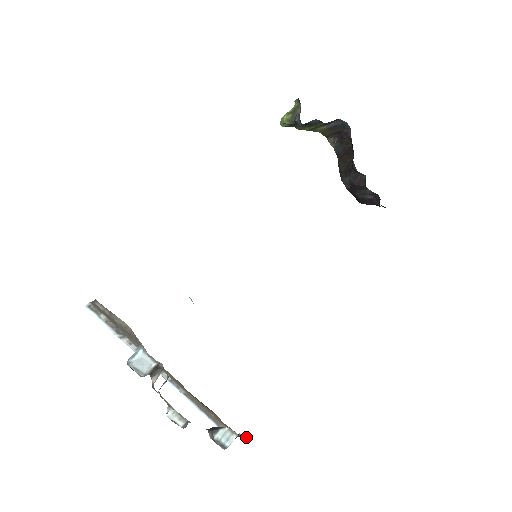
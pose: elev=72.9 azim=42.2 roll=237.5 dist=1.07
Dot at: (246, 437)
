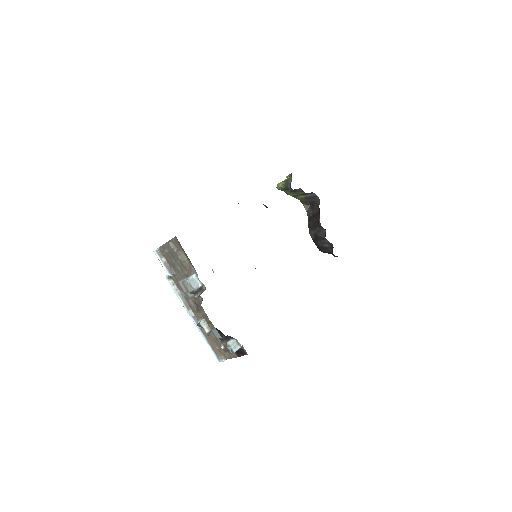
Dot at: (243, 355)
